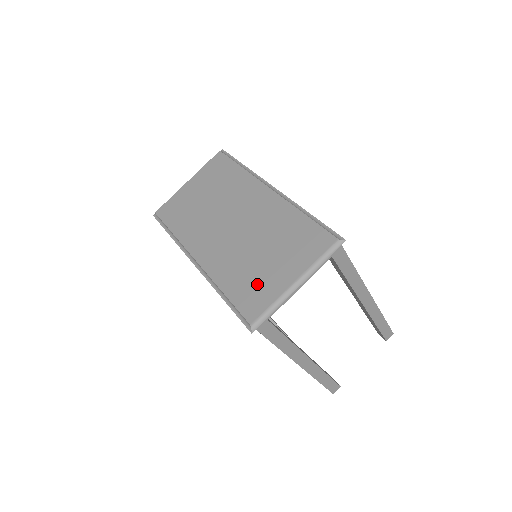
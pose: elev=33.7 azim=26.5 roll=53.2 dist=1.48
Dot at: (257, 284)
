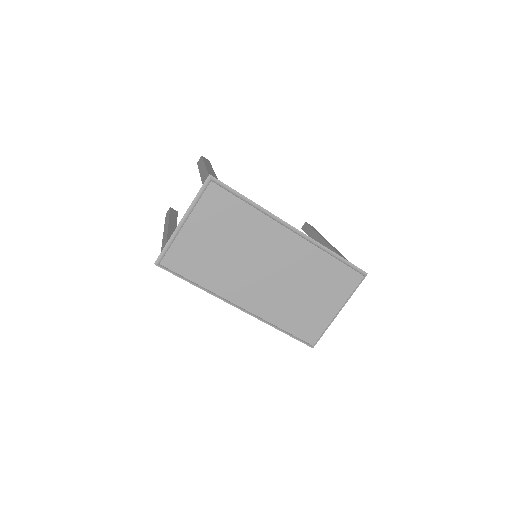
Dot at: (310, 318)
